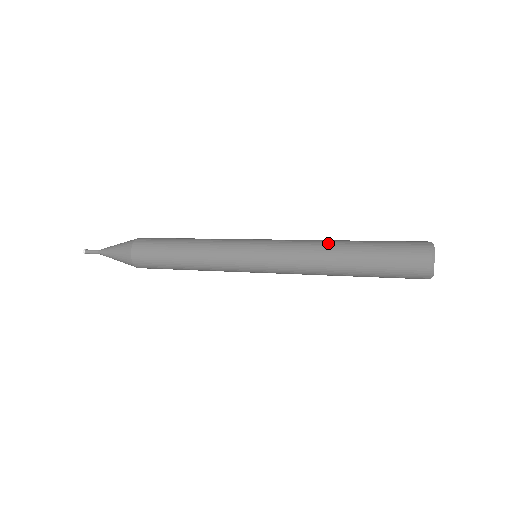
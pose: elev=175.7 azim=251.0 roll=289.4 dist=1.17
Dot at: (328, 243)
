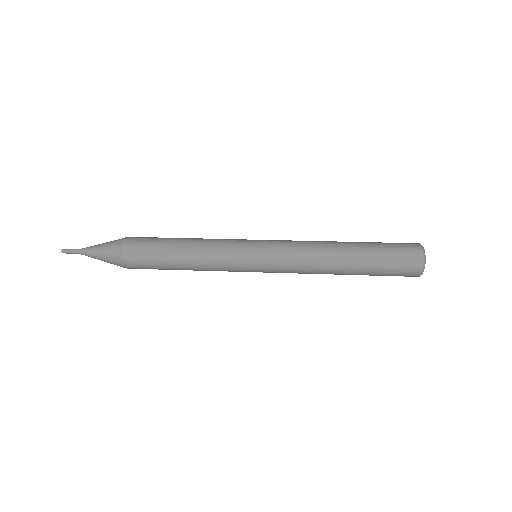
Dot at: (329, 241)
